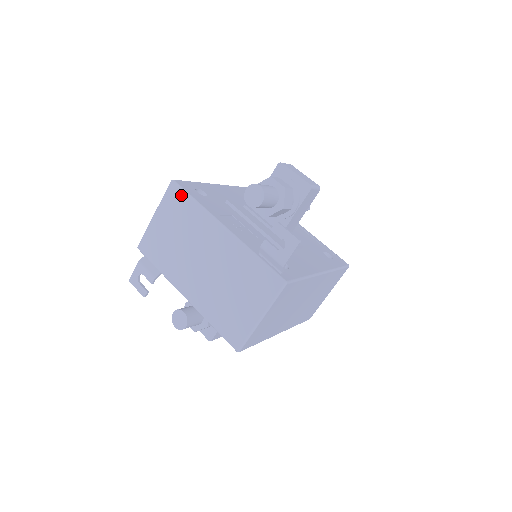
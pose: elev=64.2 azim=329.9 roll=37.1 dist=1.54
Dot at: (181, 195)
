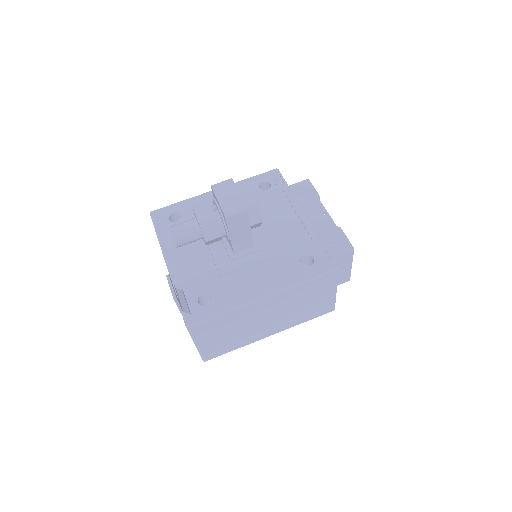
Dot at: occluded
